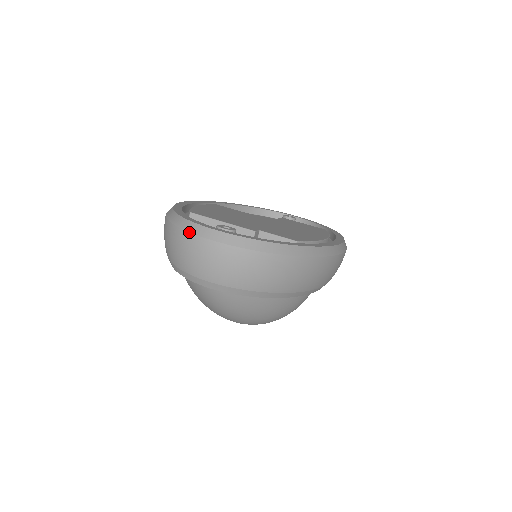
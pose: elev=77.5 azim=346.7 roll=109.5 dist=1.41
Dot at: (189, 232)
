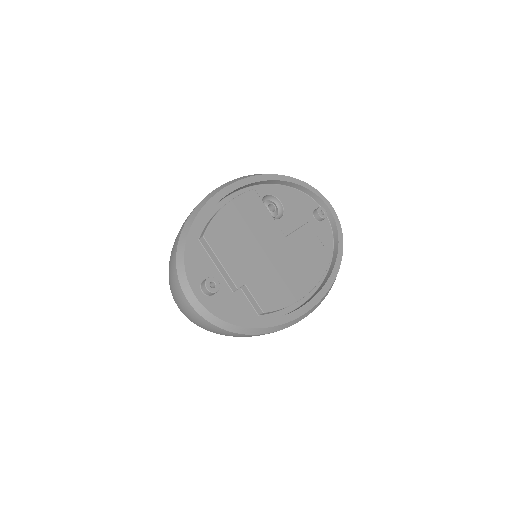
Dot at: (179, 281)
